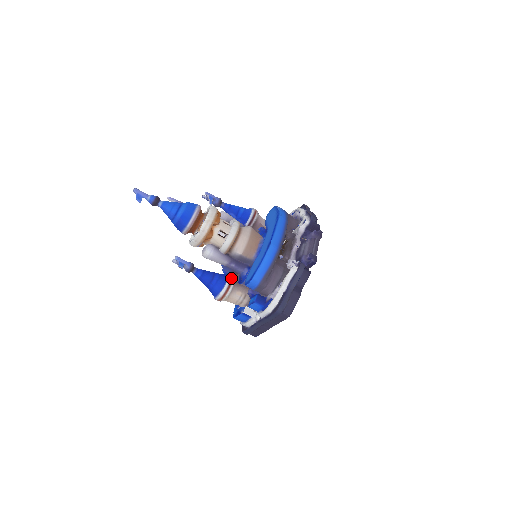
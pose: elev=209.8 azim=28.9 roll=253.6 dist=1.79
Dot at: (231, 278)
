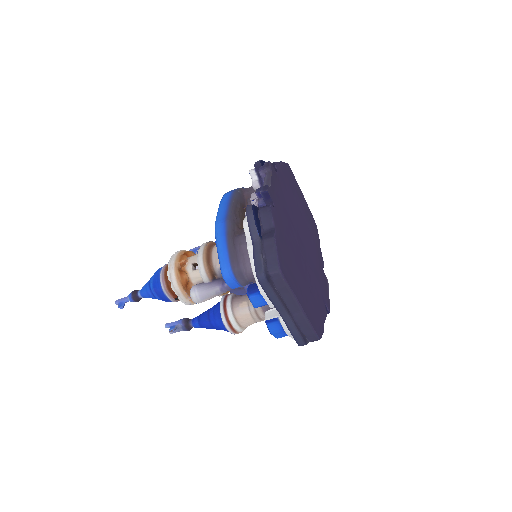
Dot at: (225, 297)
